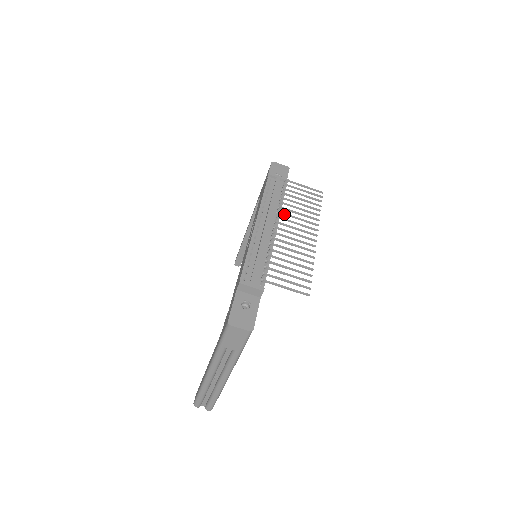
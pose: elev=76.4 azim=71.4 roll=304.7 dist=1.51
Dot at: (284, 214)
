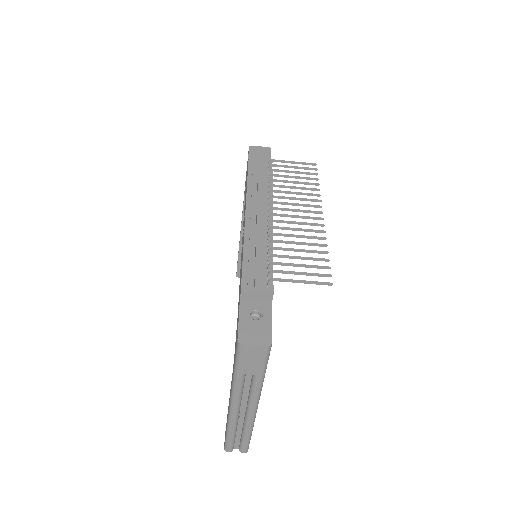
Dot at: (277, 197)
